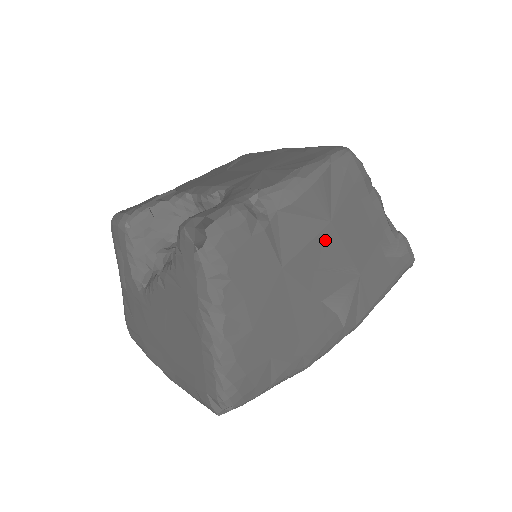
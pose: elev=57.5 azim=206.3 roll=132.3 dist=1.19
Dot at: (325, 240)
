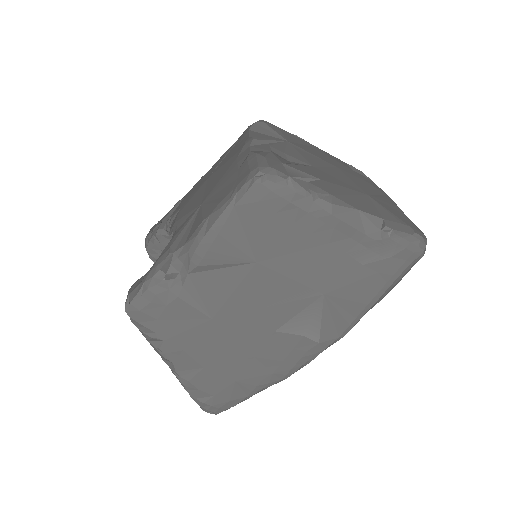
Dot at: (256, 281)
